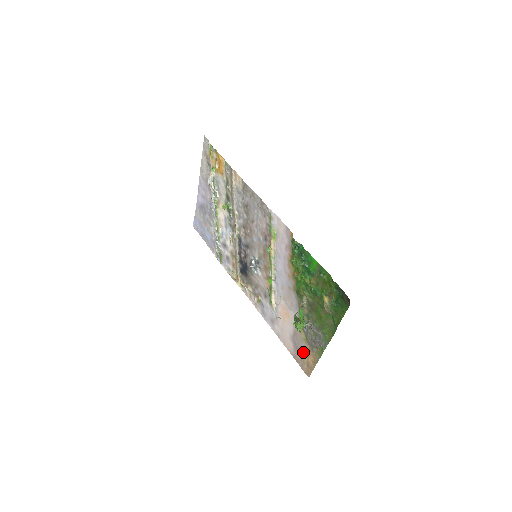
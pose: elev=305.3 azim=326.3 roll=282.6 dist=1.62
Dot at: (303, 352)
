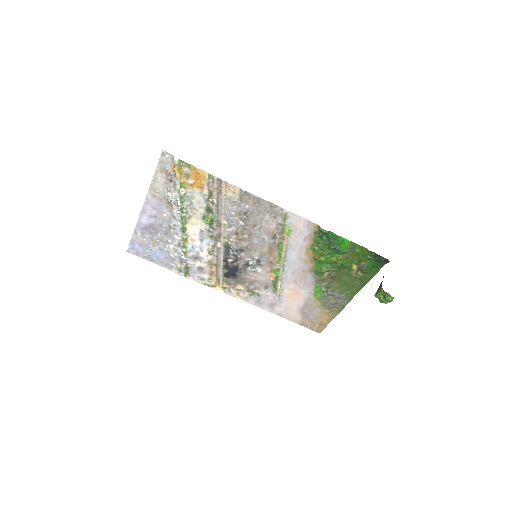
Dot at: (316, 316)
